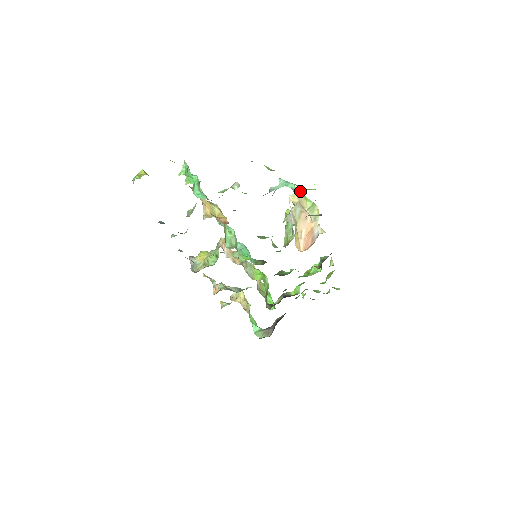
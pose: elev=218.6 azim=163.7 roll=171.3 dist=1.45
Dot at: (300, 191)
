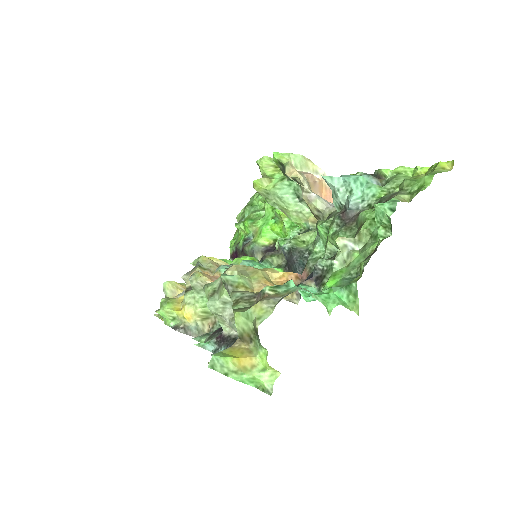
Dot at: (371, 177)
